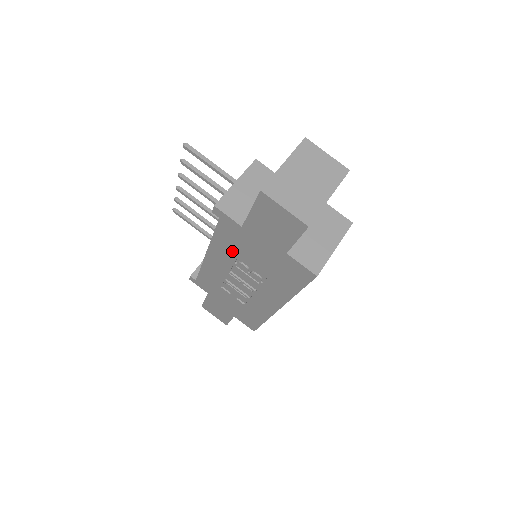
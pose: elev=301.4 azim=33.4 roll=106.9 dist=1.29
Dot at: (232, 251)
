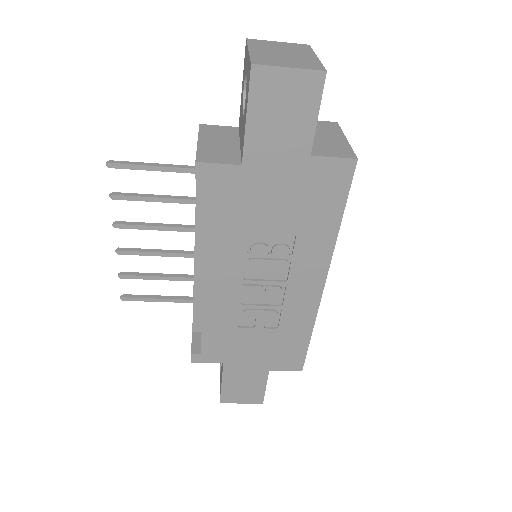
Dot at: (239, 231)
